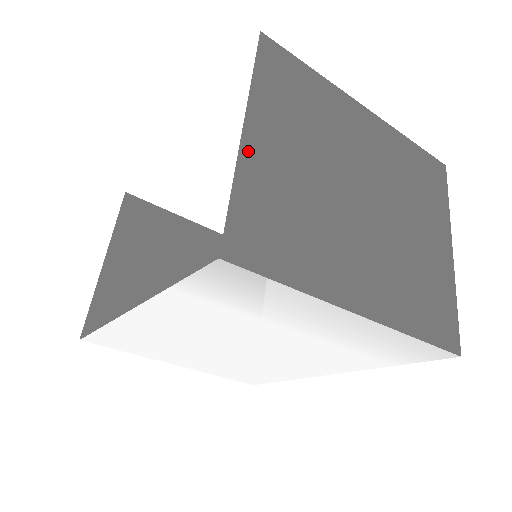
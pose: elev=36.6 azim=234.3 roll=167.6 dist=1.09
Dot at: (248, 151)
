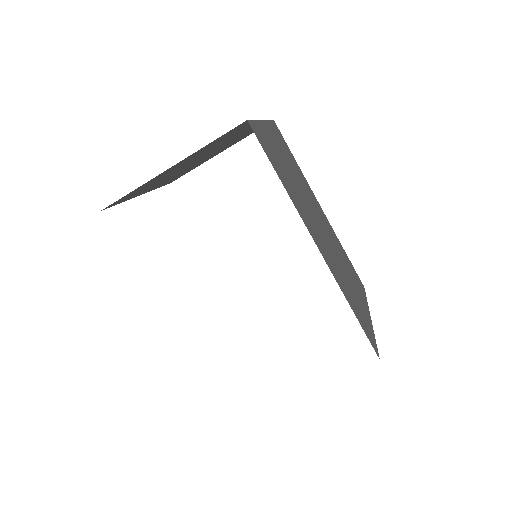
Dot at: occluded
